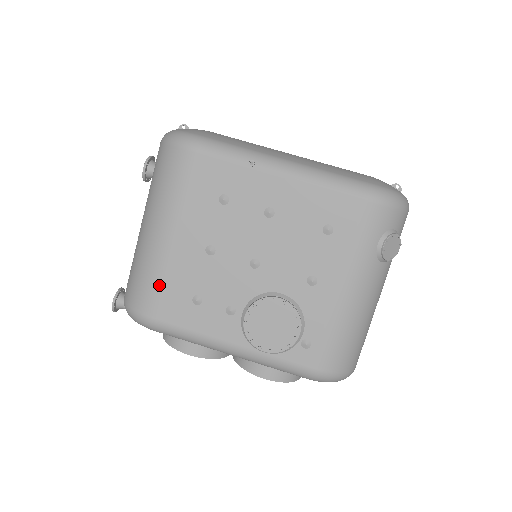
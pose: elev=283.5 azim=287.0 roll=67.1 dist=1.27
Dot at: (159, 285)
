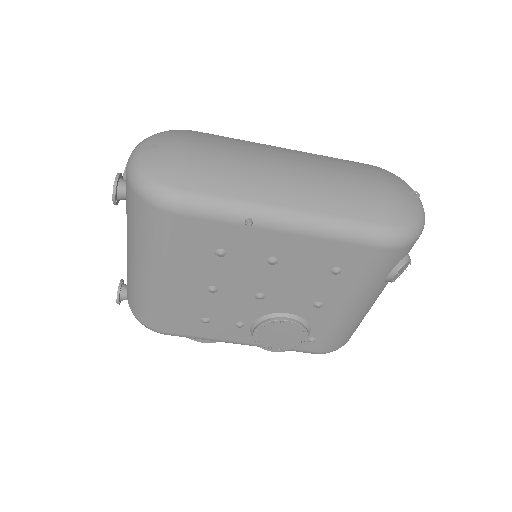
Dot at: (165, 313)
